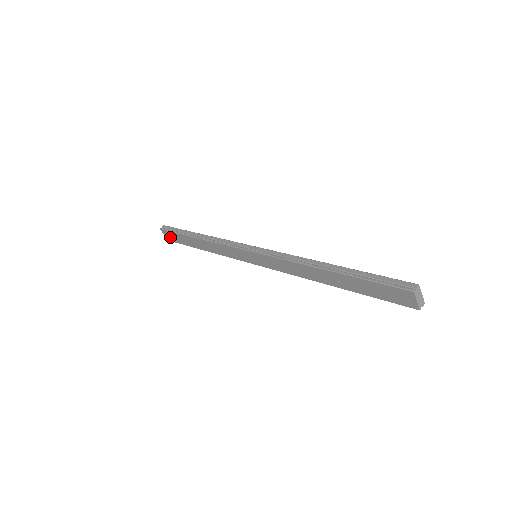
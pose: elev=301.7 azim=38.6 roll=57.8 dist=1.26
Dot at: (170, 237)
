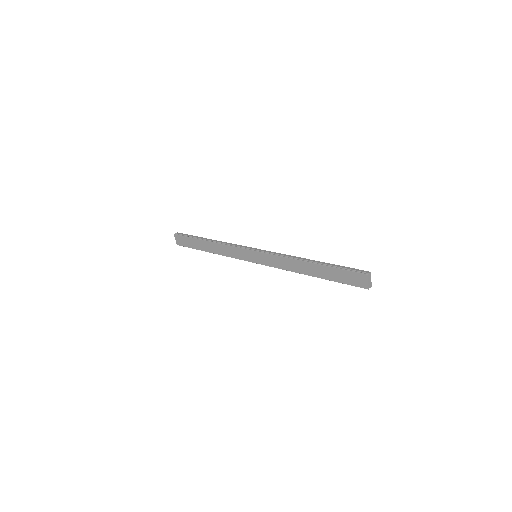
Dot at: (181, 241)
